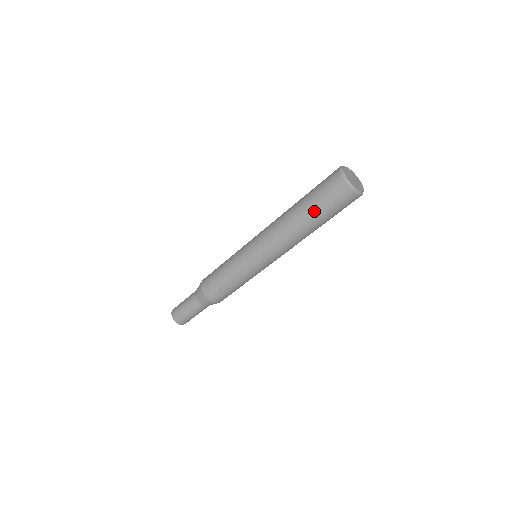
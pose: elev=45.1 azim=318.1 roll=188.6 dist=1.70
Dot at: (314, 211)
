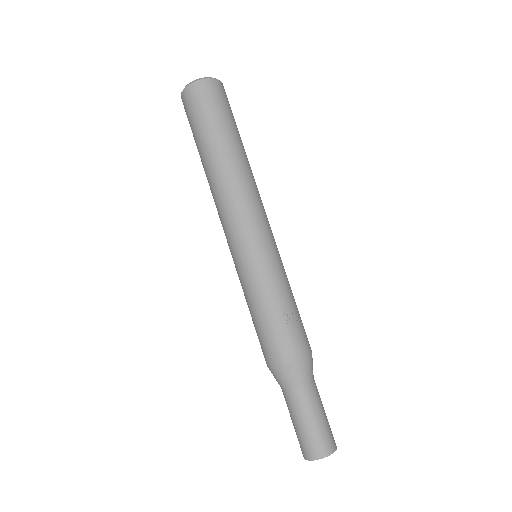
Dot at: (219, 131)
